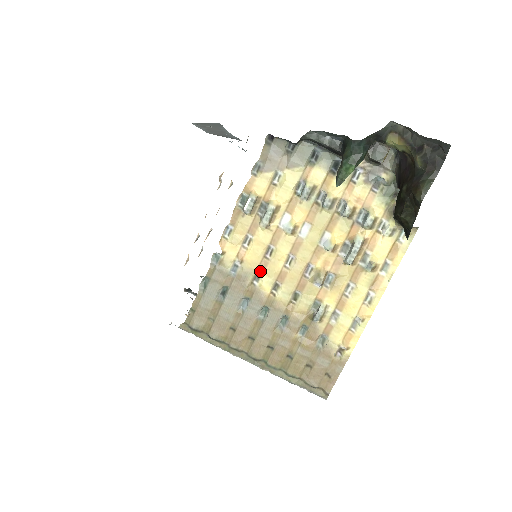
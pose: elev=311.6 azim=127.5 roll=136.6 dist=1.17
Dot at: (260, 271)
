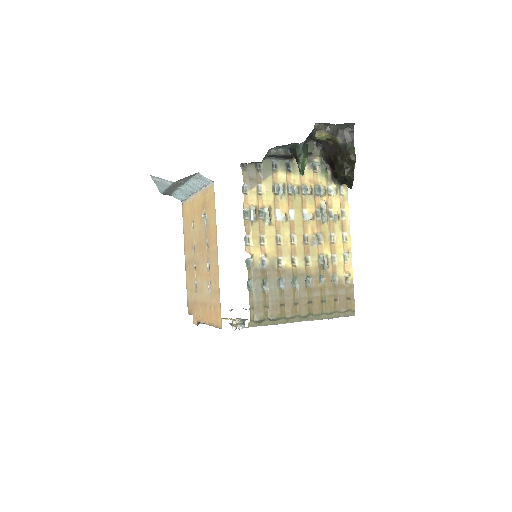
Dot at: (279, 255)
